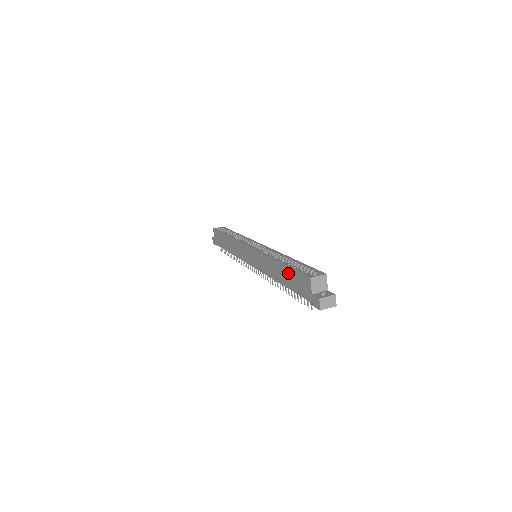
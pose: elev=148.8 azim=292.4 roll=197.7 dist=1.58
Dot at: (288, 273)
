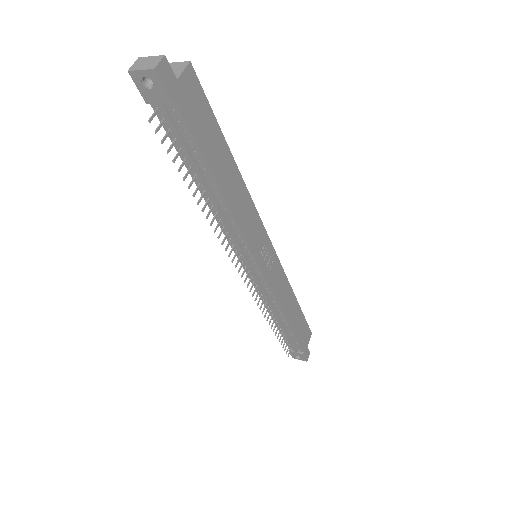
Dot at: occluded
